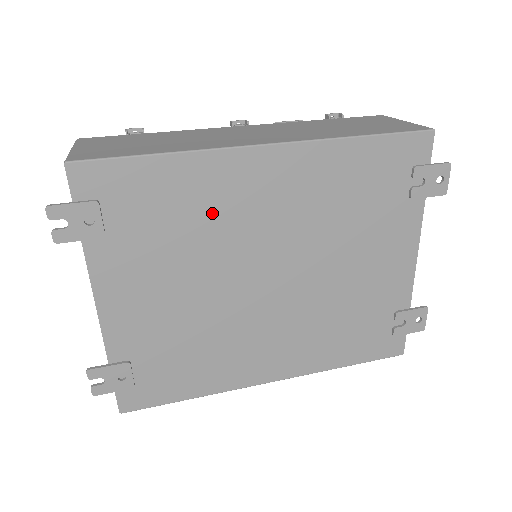
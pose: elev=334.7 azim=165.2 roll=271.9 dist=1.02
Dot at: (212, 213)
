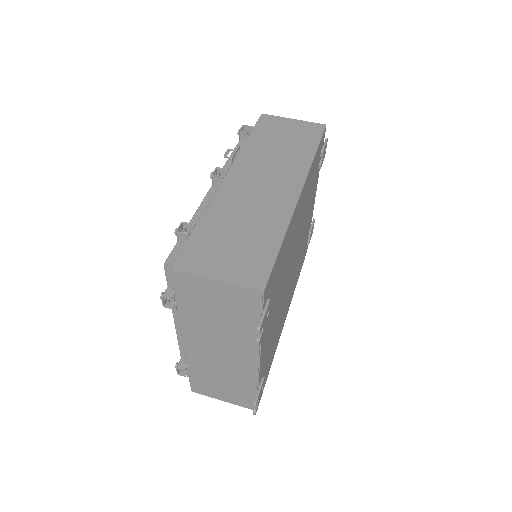
Dot at: (288, 253)
